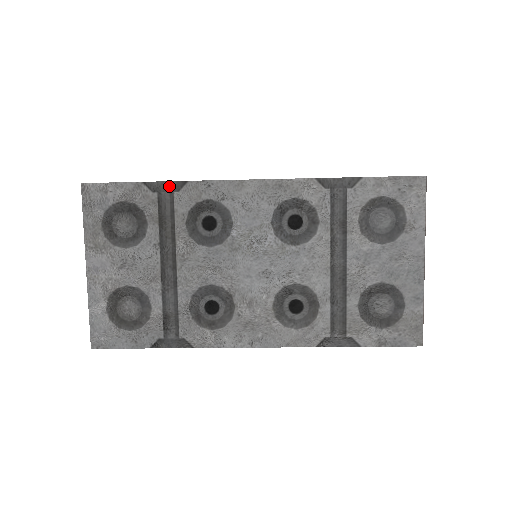
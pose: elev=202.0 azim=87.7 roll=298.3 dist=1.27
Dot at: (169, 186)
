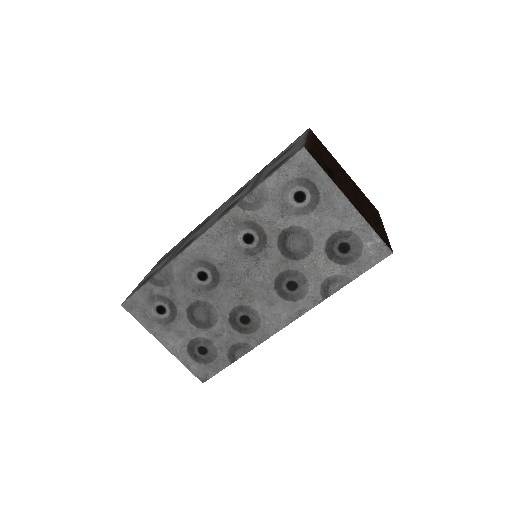
Dot at: (194, 229)
